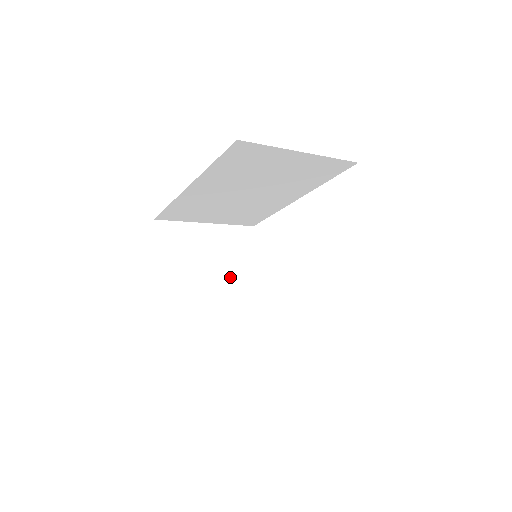
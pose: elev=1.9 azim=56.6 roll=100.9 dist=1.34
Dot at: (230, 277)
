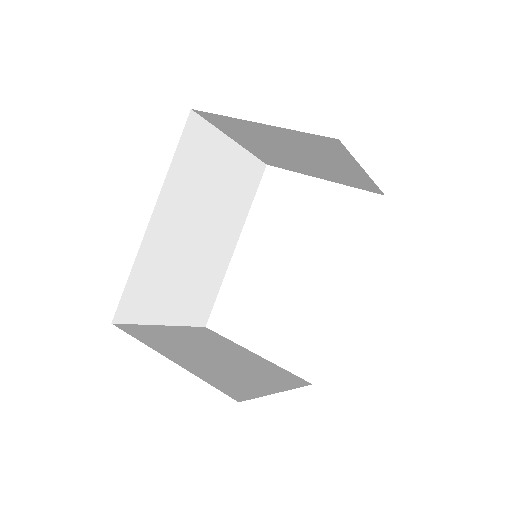
Dot at: (232, 355)
